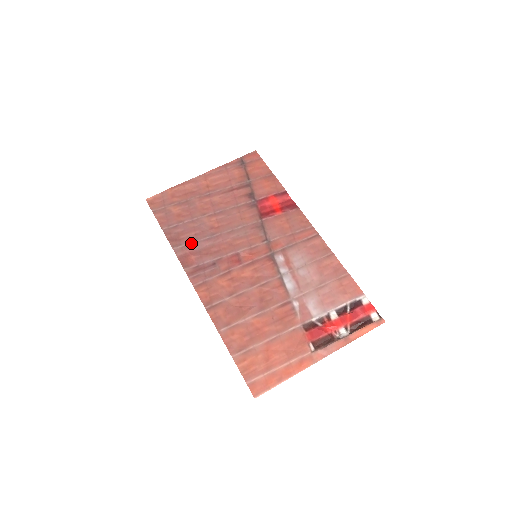
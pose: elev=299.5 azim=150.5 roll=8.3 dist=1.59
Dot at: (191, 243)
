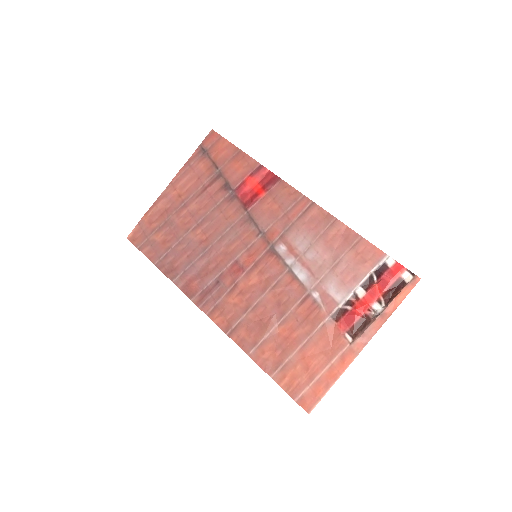
Dot at: (187, 268)
